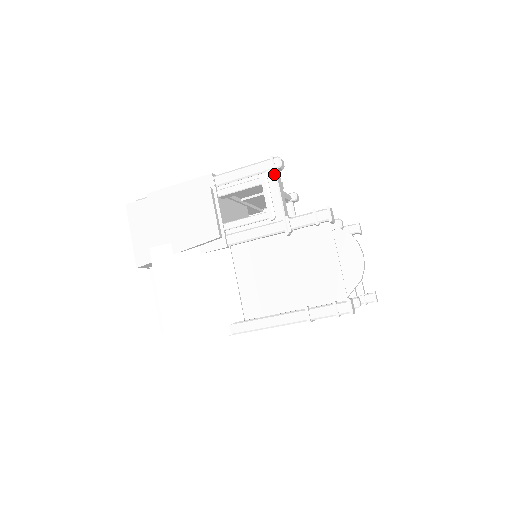
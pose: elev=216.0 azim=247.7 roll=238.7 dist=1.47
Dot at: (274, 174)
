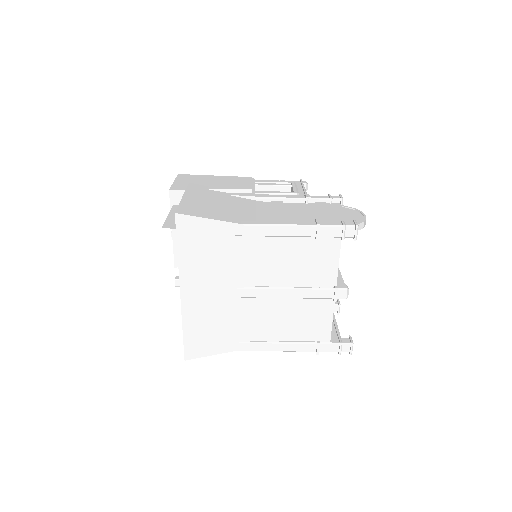
Dot at: (302, 183)
